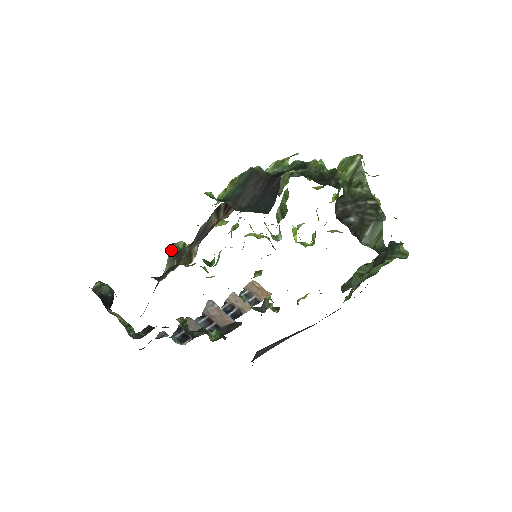
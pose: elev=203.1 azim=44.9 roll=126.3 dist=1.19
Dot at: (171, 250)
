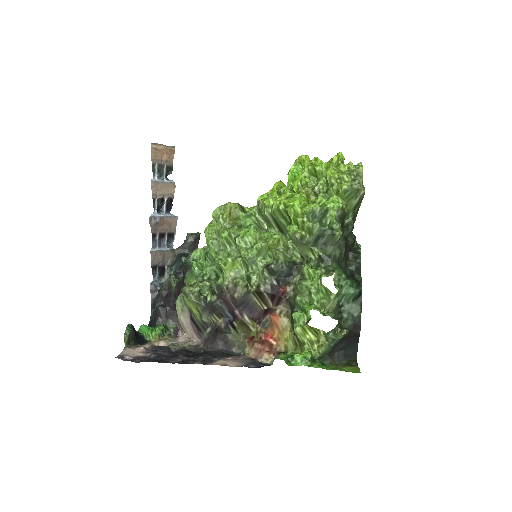
Dot at: (192, 299)
